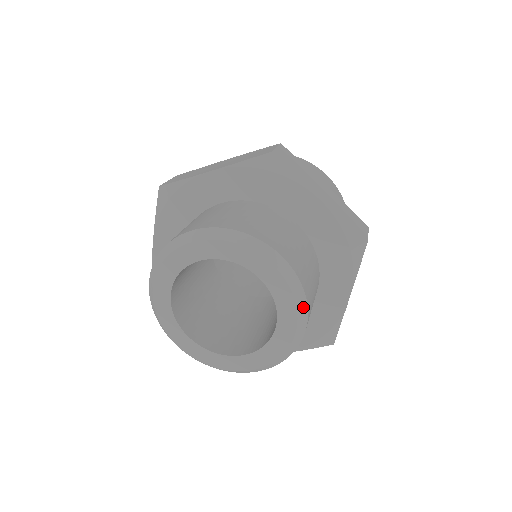
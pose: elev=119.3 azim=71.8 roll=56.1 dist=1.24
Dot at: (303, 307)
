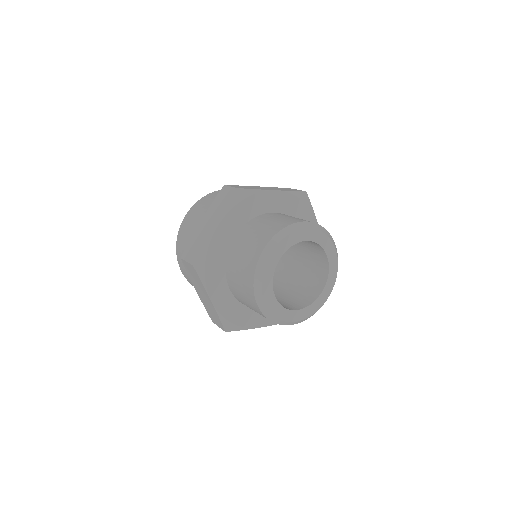
Dot at: (330, 236)
